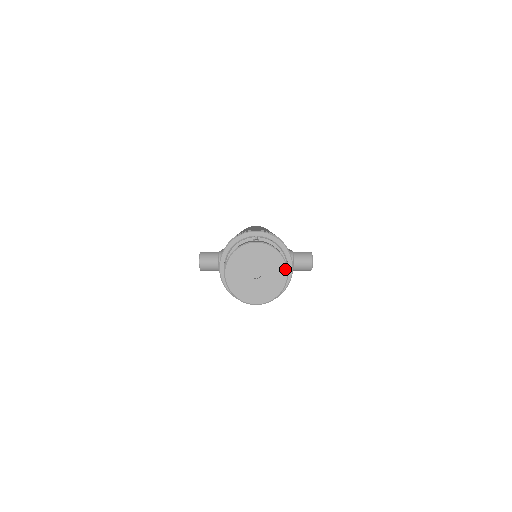
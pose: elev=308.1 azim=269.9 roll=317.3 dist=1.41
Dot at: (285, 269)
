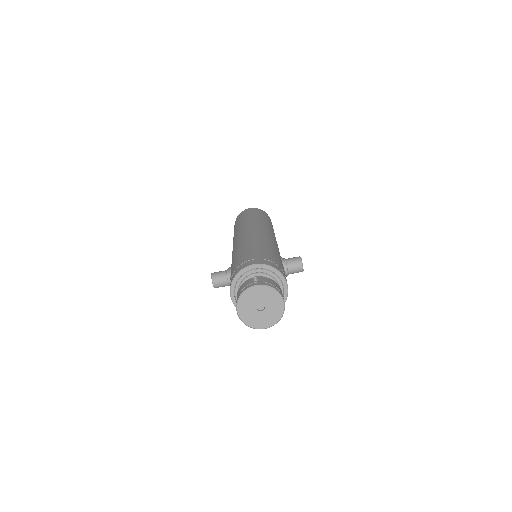
Dot at: (282, 300)
